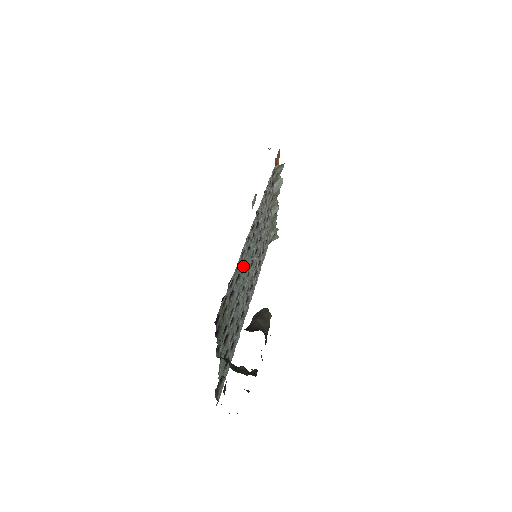
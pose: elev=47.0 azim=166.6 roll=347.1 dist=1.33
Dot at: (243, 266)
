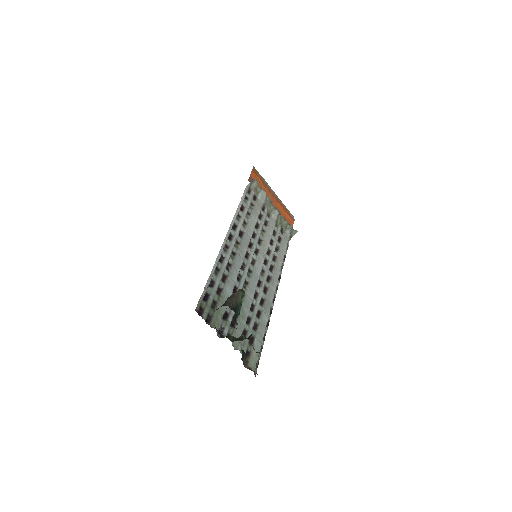
Dot at: (230, 269)
